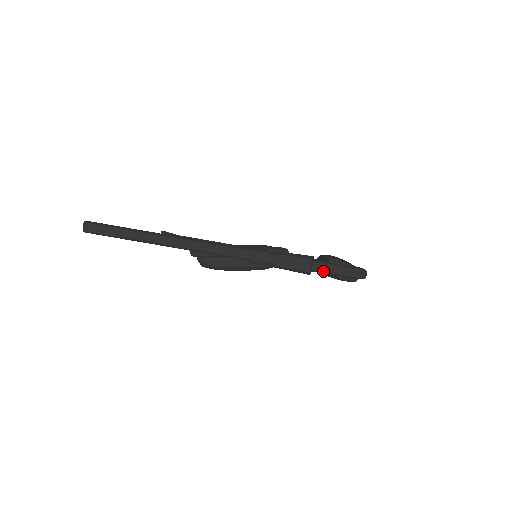
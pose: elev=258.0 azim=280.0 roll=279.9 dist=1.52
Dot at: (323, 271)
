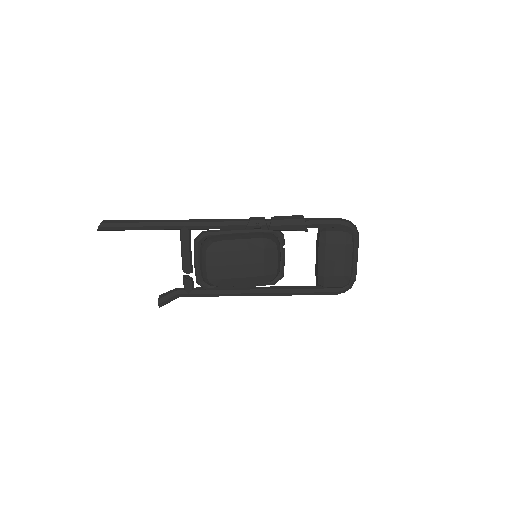
Dot at: (316, 220)
